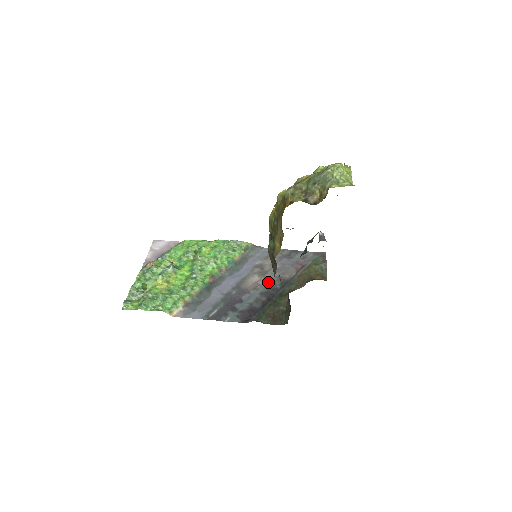
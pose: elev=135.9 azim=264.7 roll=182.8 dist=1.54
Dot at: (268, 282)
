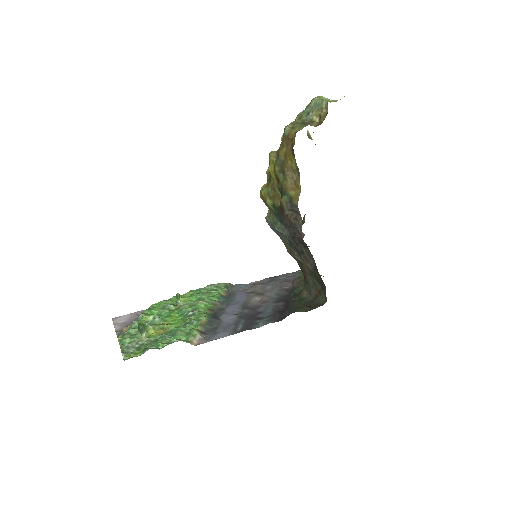
Dot at: (272, 296)
